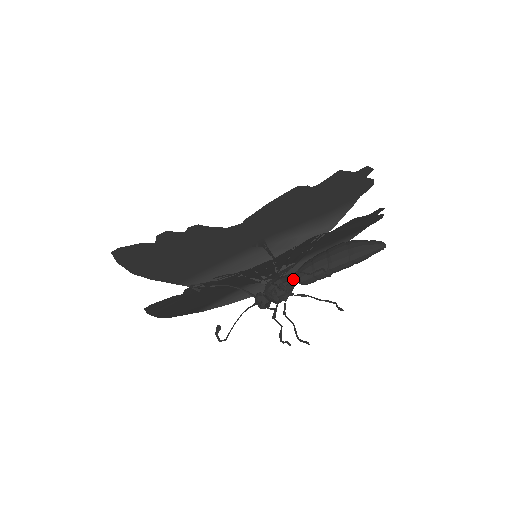
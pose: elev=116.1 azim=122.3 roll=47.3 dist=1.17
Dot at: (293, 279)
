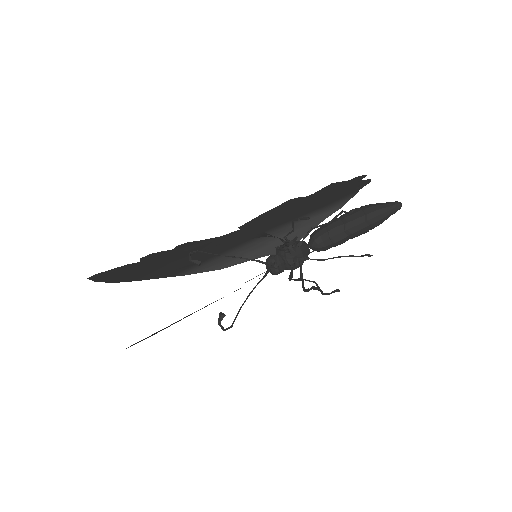
Dot at: occluded
